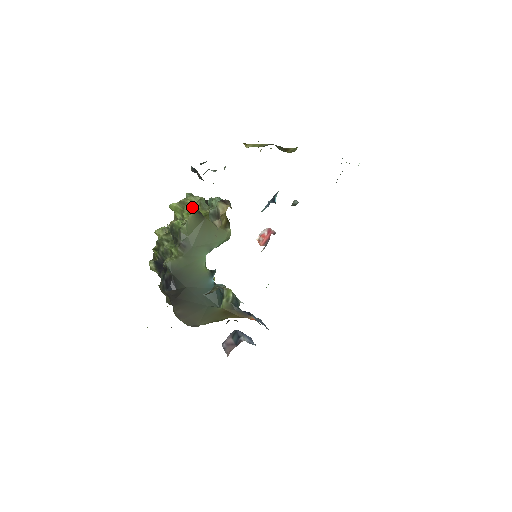
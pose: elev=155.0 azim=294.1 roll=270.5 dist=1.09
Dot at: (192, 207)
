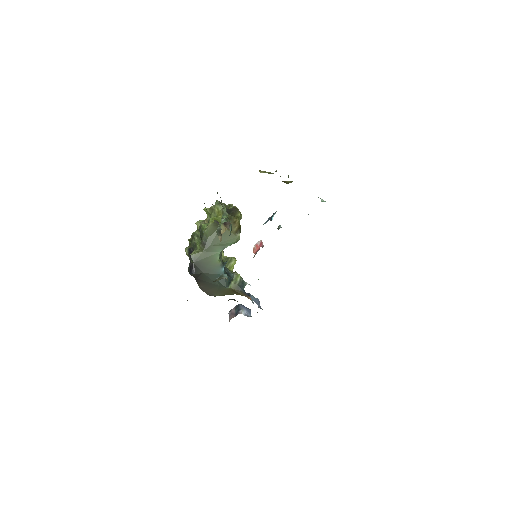
Dot at: (217, 213)
